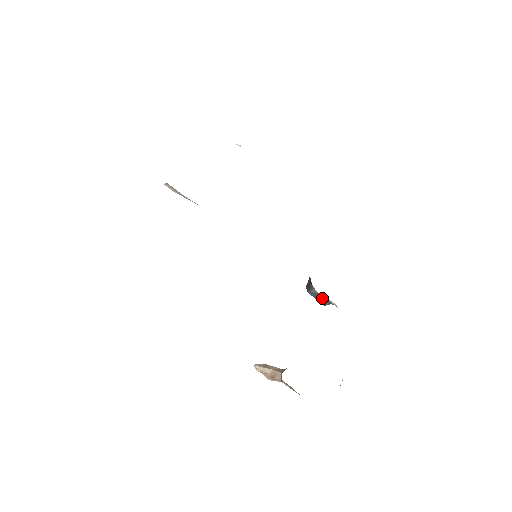
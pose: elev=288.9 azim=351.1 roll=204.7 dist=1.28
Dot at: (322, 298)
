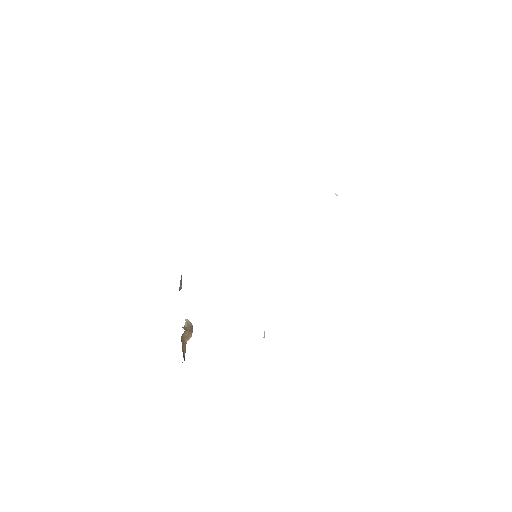
Dot at: occluded
